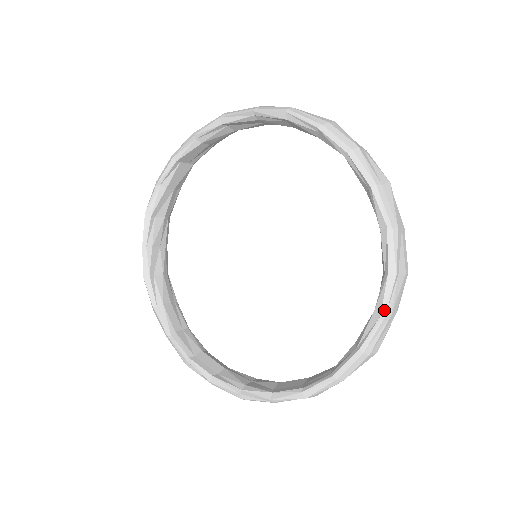
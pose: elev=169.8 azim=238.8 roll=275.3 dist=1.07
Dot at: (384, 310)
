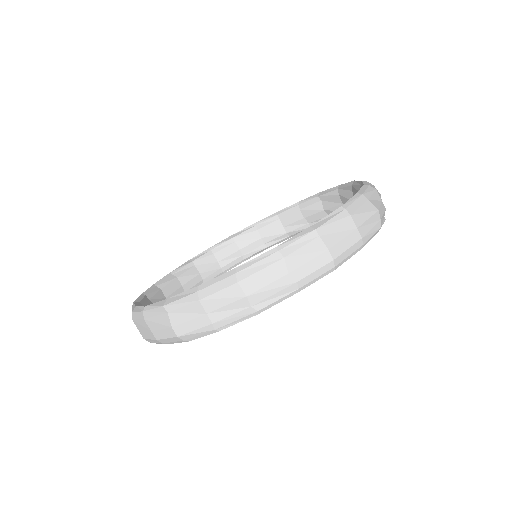
Dot at: (282, 246)
